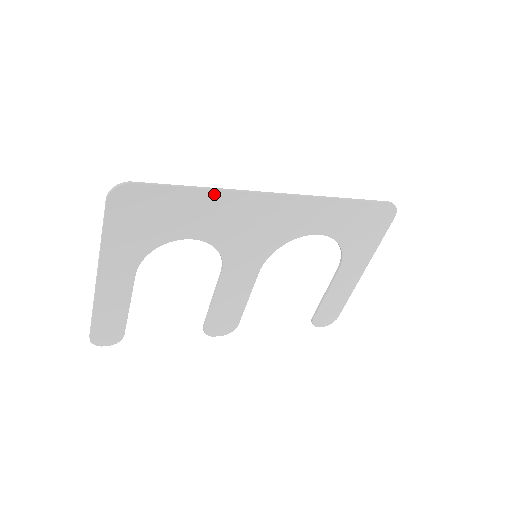
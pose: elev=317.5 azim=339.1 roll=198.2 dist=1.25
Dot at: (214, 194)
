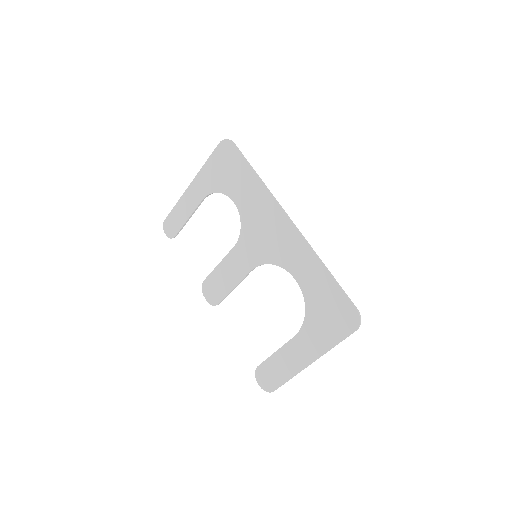
Dot at: (260, 184)
